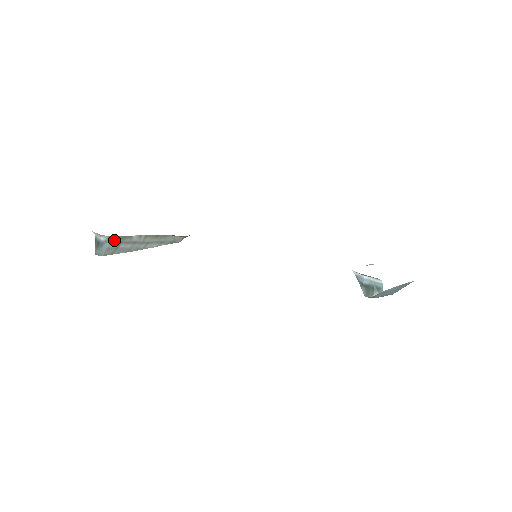
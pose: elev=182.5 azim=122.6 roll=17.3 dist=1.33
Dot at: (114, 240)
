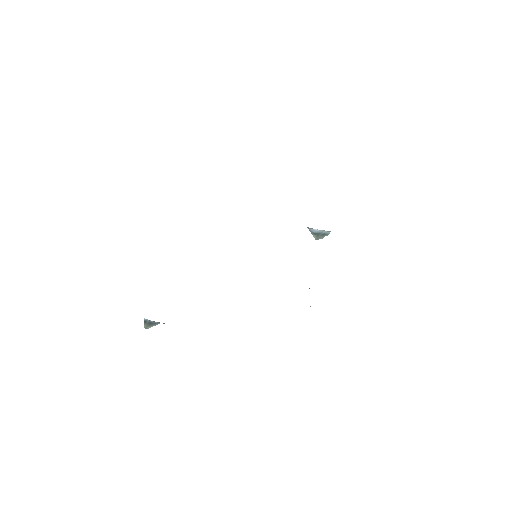
Dot at: occluded
